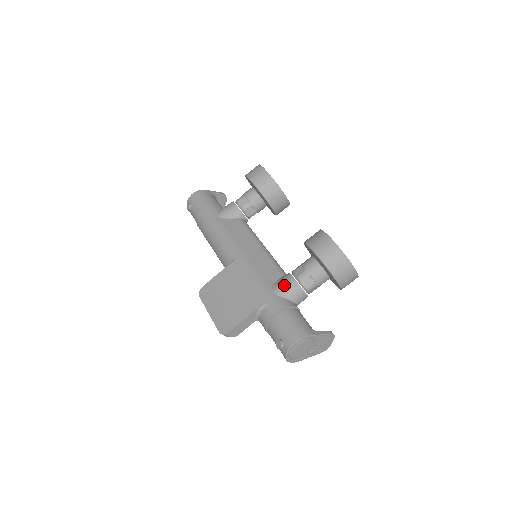
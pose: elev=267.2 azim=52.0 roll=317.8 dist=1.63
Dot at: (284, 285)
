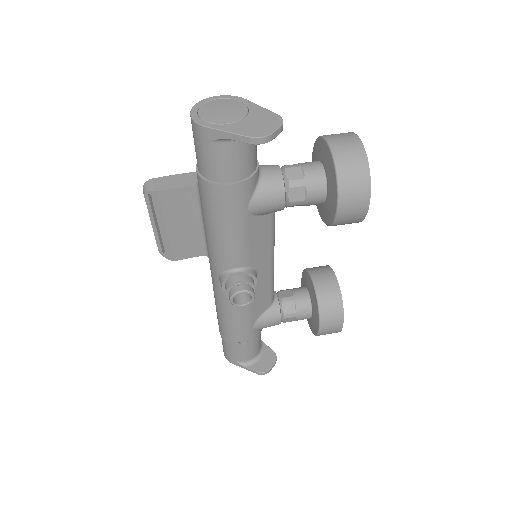
Dot at: occluded
